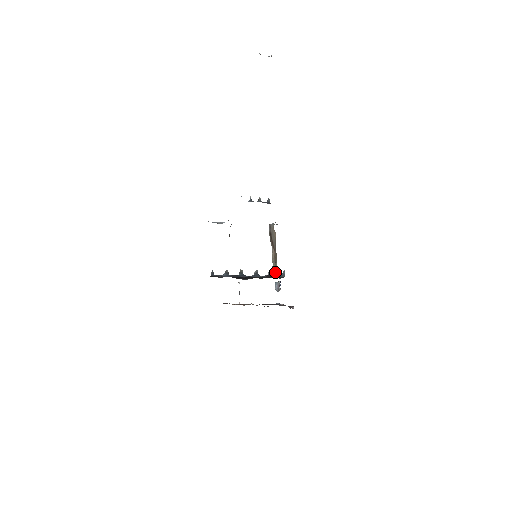
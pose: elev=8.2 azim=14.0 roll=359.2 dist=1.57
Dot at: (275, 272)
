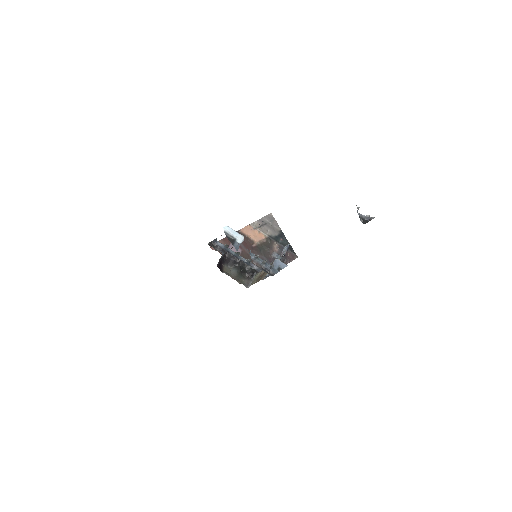
Dot at: (254, 280)
